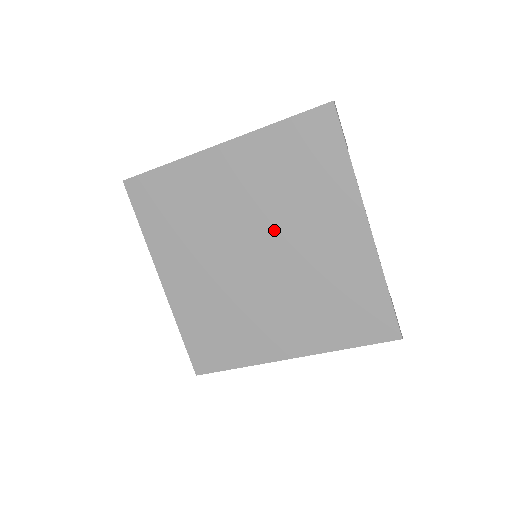
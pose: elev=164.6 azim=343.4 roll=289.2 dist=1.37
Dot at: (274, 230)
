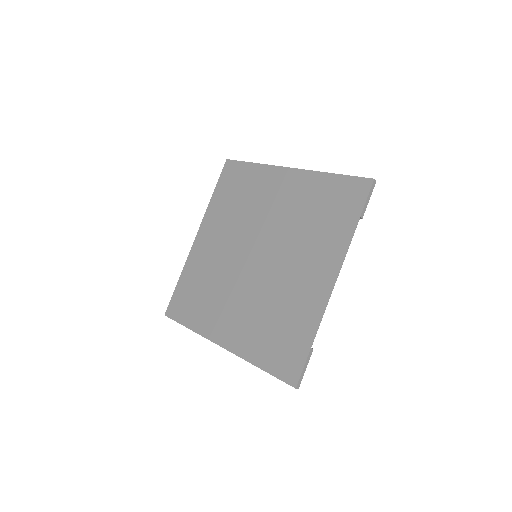
Dot at: (278, 245)
